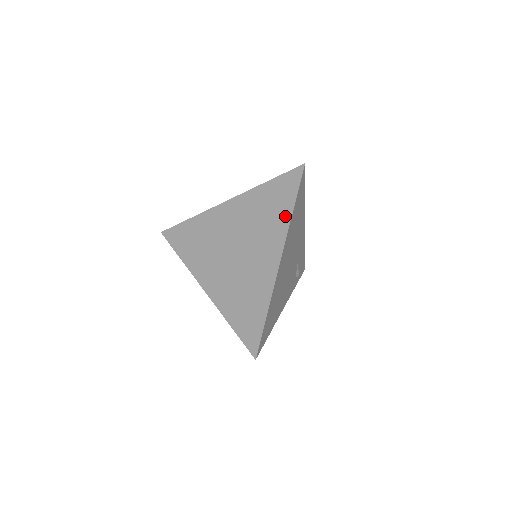
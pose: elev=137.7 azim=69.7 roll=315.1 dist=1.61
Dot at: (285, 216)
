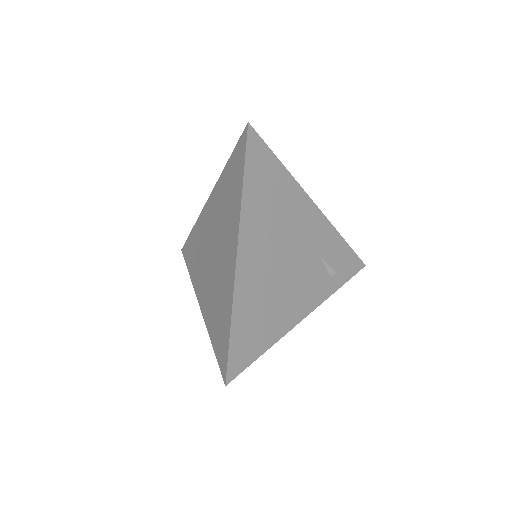
Dot at: (238, 195)
